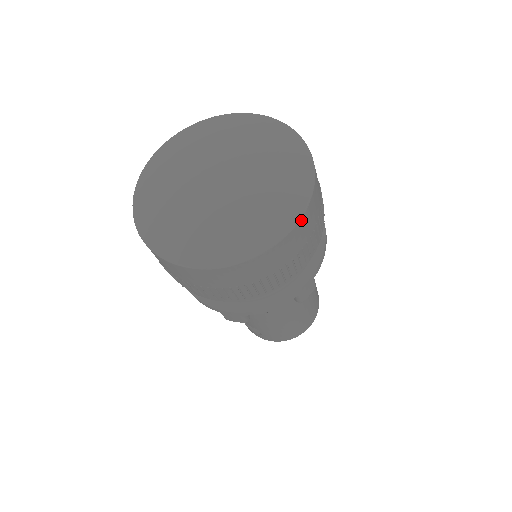
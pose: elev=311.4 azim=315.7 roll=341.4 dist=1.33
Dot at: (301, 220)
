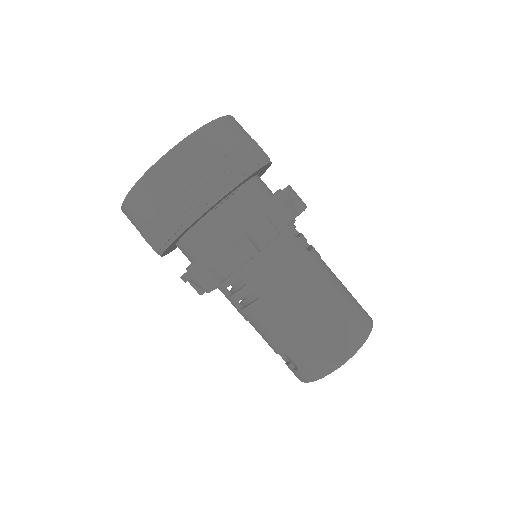
Dot at: (198, 133)
